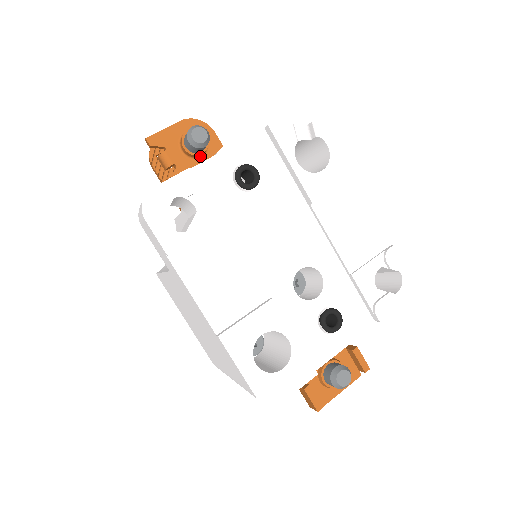
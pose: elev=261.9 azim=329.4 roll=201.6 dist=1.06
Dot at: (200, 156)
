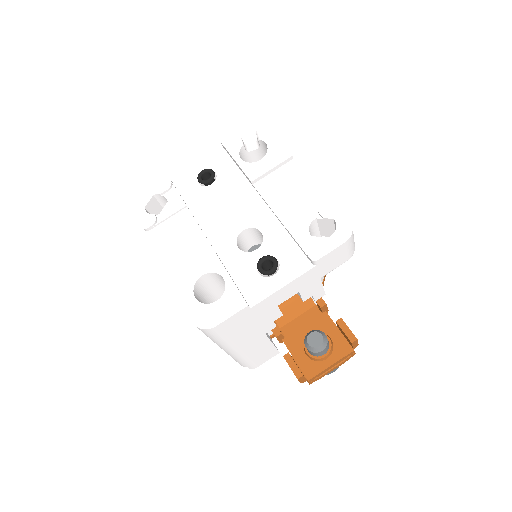
Dot at: occluded
